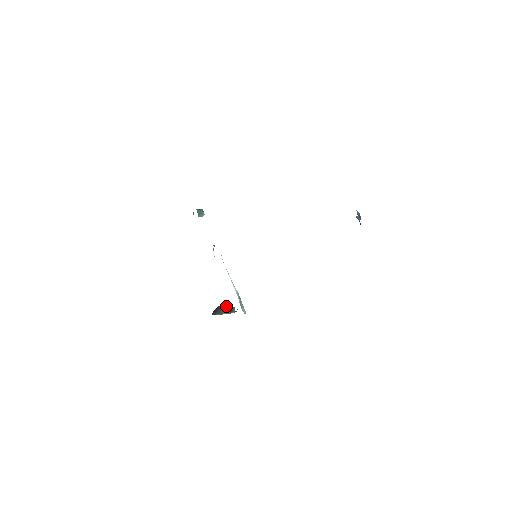
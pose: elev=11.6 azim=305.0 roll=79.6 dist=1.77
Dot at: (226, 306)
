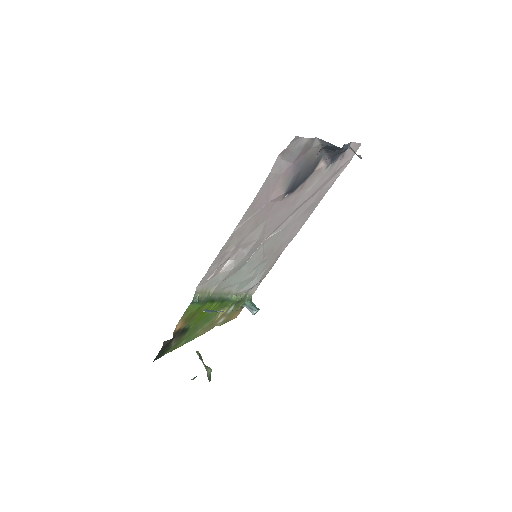
Dot at: occluded
